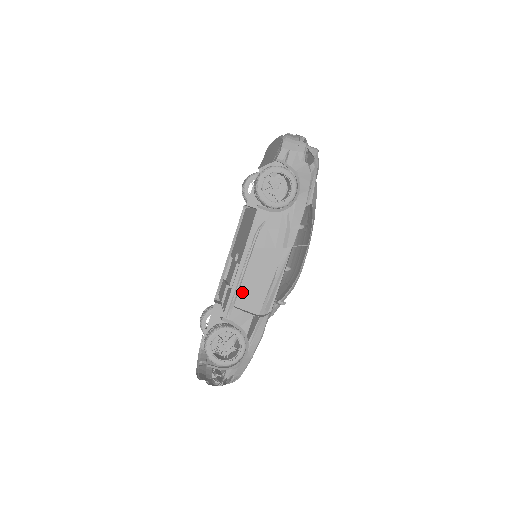
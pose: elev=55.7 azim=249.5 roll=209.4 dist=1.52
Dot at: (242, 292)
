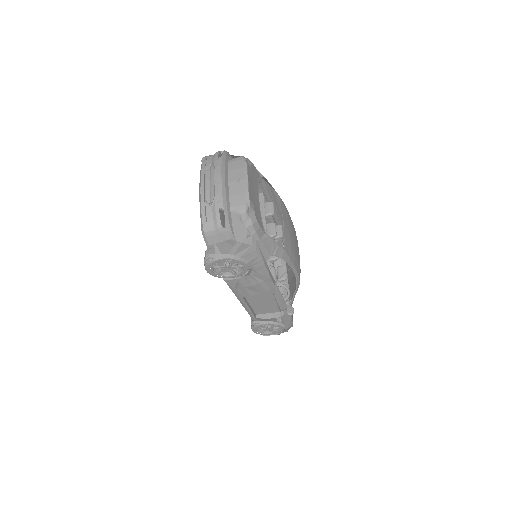
Dot at: (256, 309)
